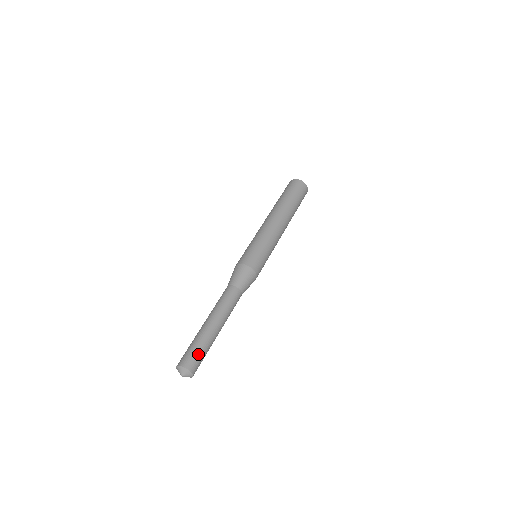
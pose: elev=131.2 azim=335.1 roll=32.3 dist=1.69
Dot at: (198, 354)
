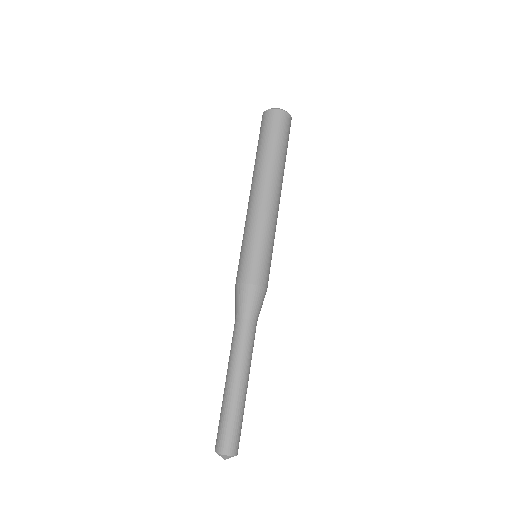
Dot at: (228, 430)
